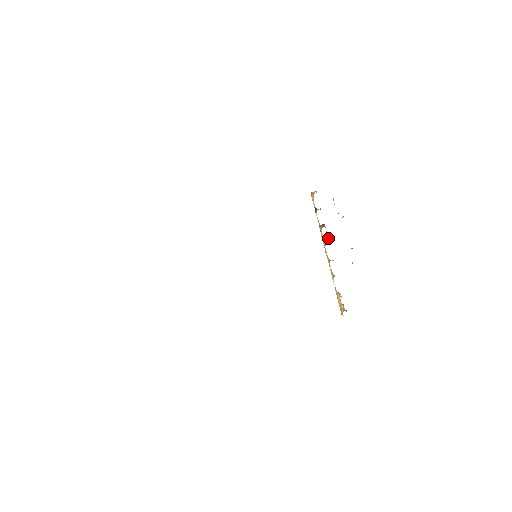
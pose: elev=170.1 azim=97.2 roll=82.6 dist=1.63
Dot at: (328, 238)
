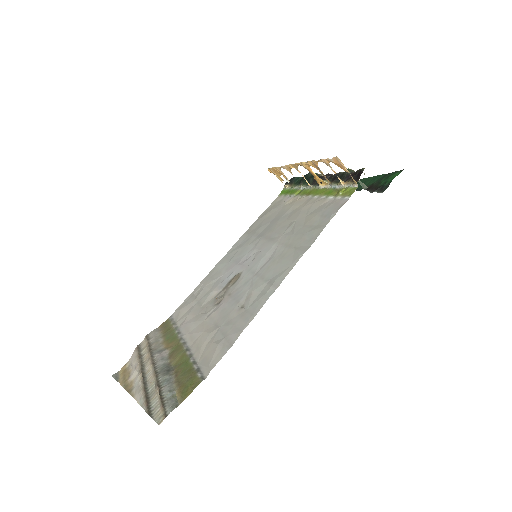
Dot at: (322, 183)
